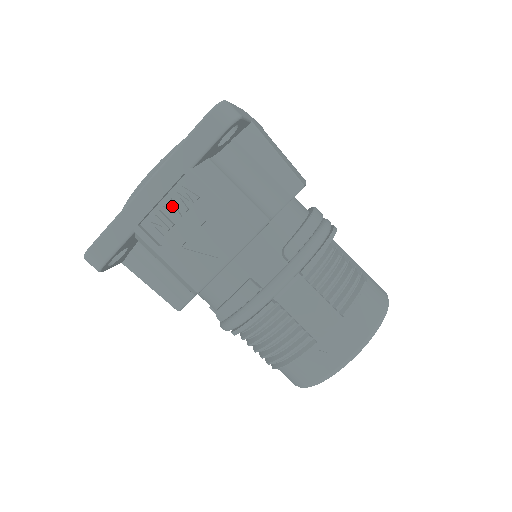
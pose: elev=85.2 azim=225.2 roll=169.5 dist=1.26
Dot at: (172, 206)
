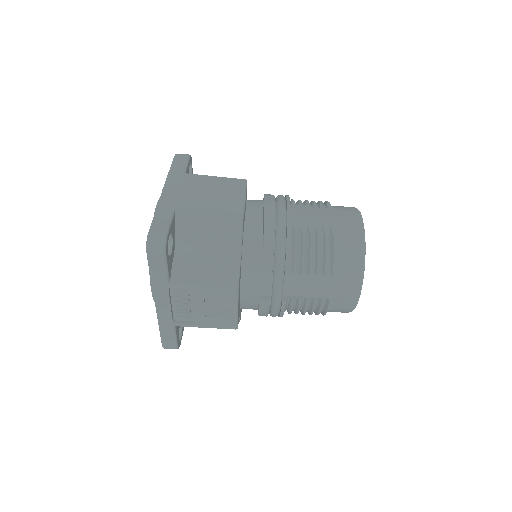
Dot at: (180, 304)
